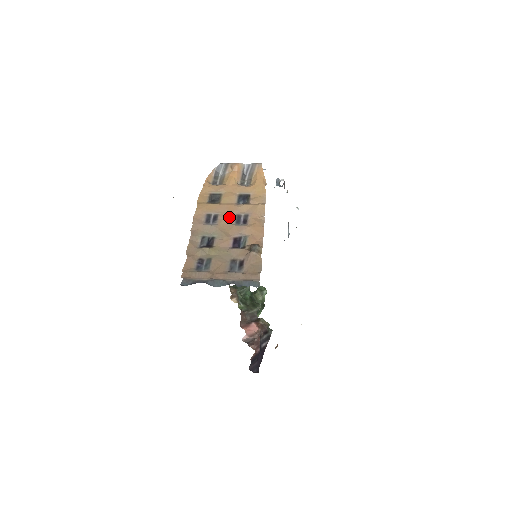
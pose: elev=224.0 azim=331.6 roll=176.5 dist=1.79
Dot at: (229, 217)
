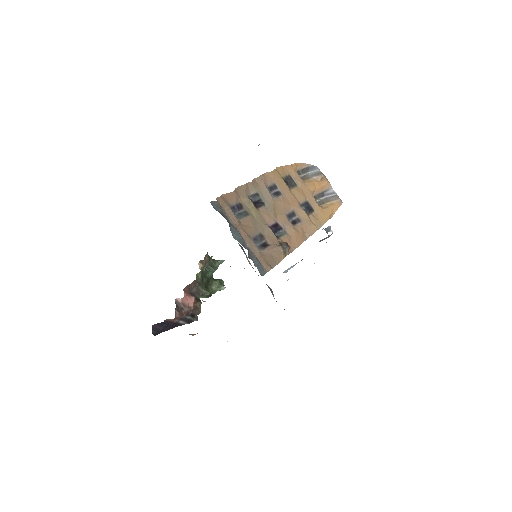
Dot at: (287, 205)
